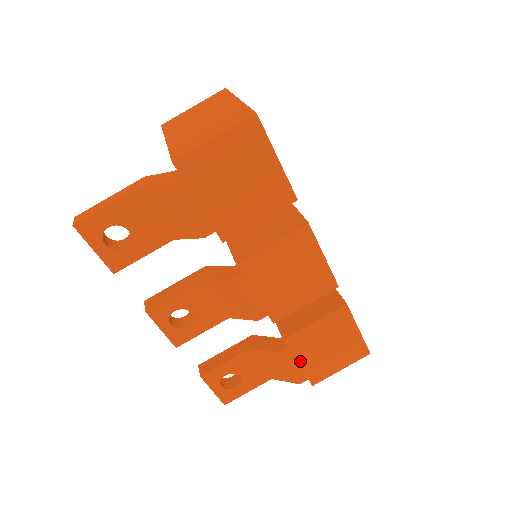
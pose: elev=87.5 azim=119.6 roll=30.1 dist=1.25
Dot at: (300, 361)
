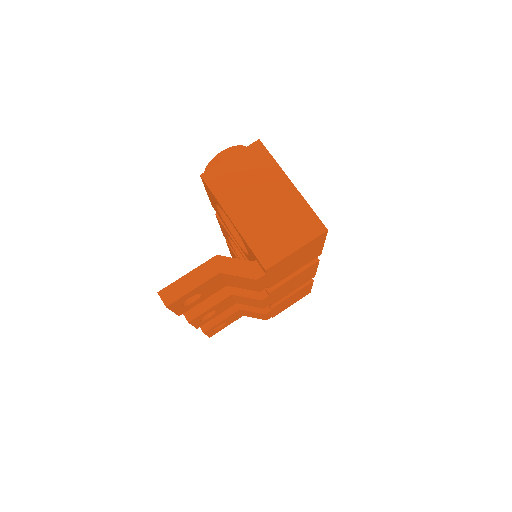
Dot at: (273, 312)
